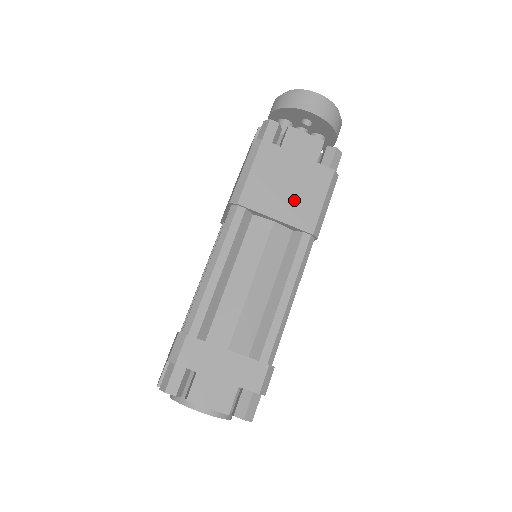
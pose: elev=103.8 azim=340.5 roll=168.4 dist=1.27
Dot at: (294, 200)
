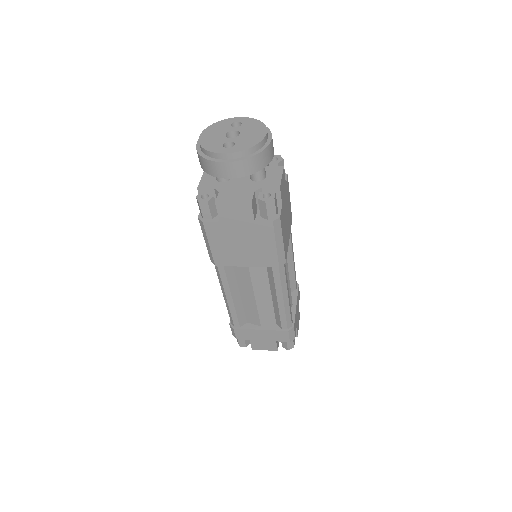
Dot at: (252, 252)
